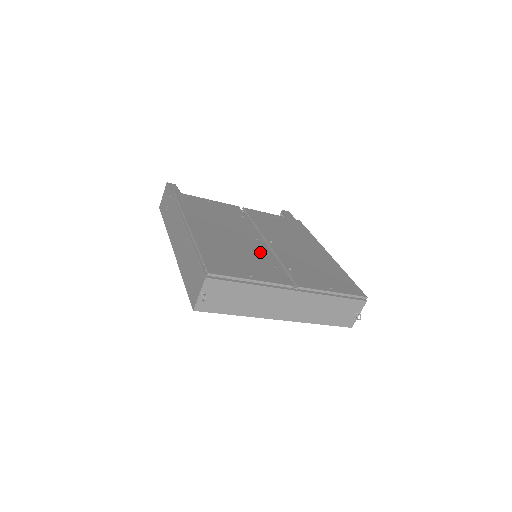
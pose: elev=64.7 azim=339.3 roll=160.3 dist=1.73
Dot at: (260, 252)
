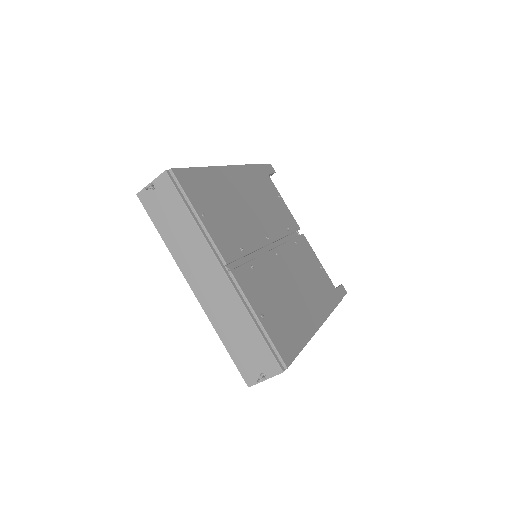
Dot at: (250, 236)
